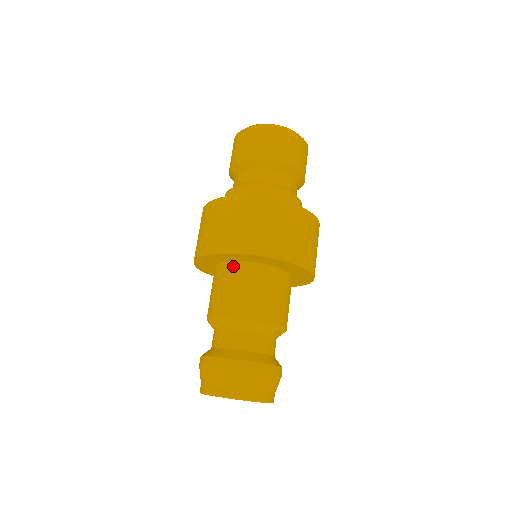
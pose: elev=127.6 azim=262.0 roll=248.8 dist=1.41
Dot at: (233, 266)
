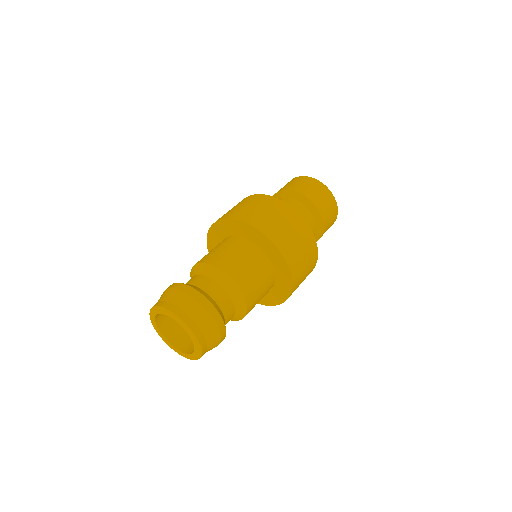
Dot at: (247, 243)
